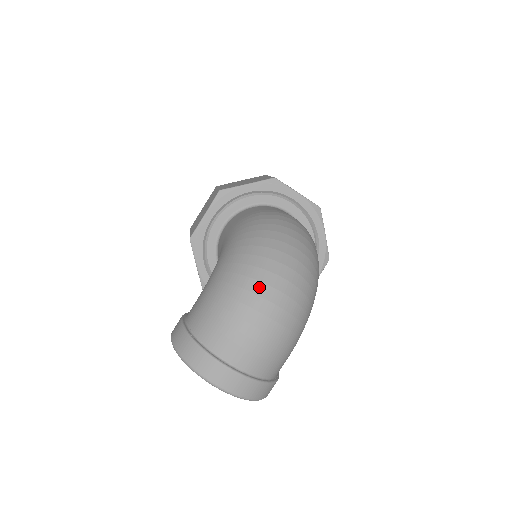
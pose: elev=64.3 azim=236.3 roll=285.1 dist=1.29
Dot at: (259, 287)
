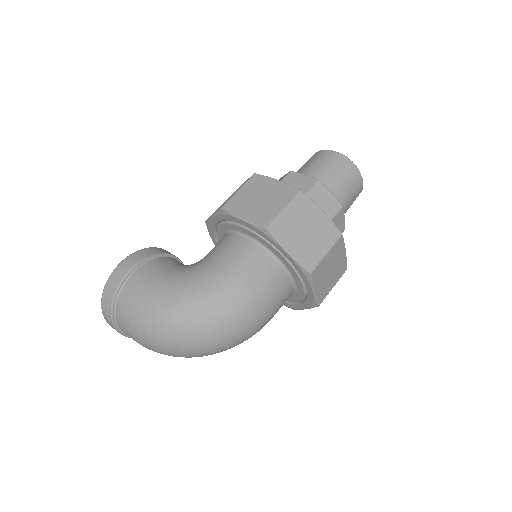
Dot at: (162, 341)
